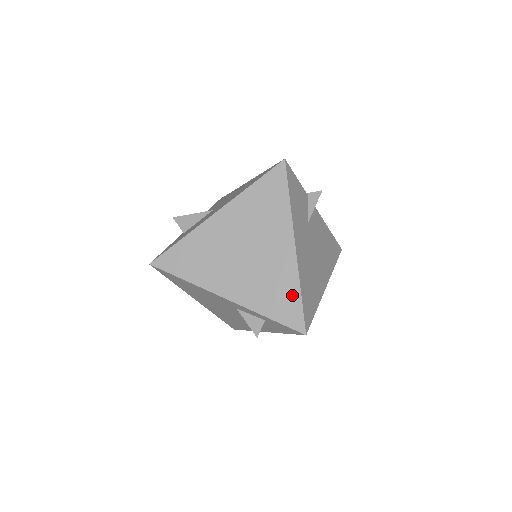
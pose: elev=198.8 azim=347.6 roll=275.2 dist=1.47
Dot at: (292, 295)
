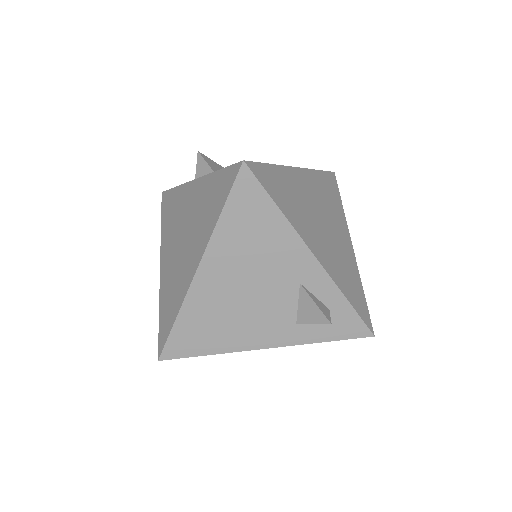
Dot at: (359, 289)
